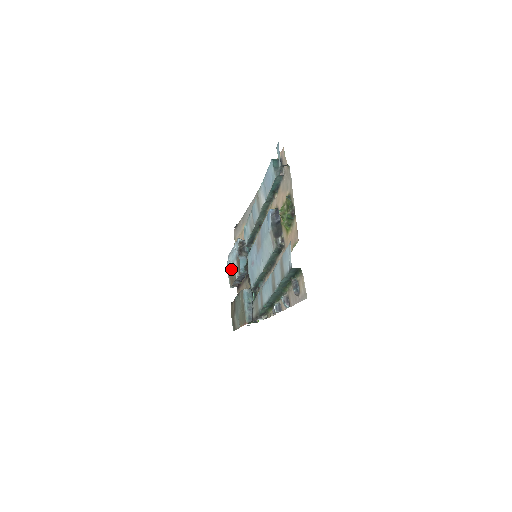
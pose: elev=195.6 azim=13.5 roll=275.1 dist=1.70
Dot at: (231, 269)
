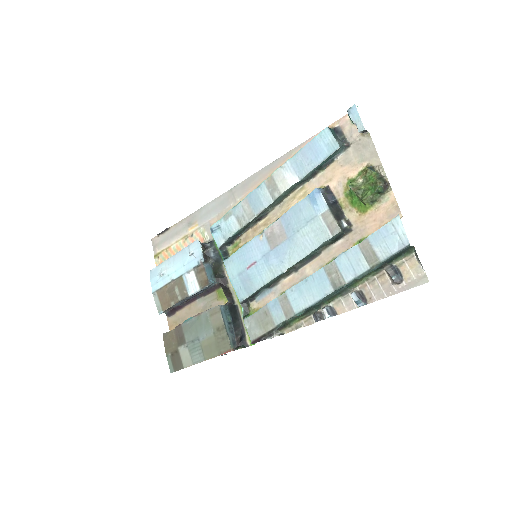
Dot at: (168, 286)
